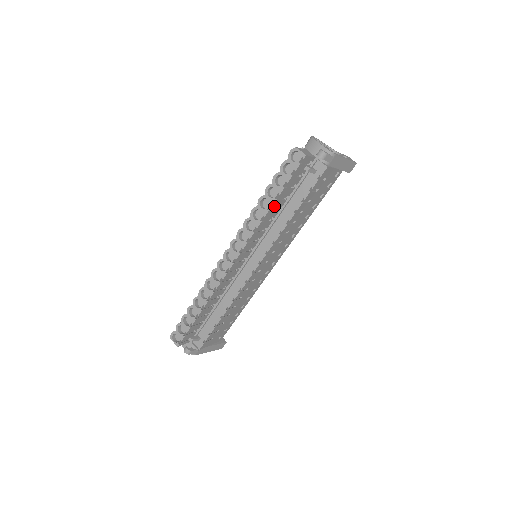
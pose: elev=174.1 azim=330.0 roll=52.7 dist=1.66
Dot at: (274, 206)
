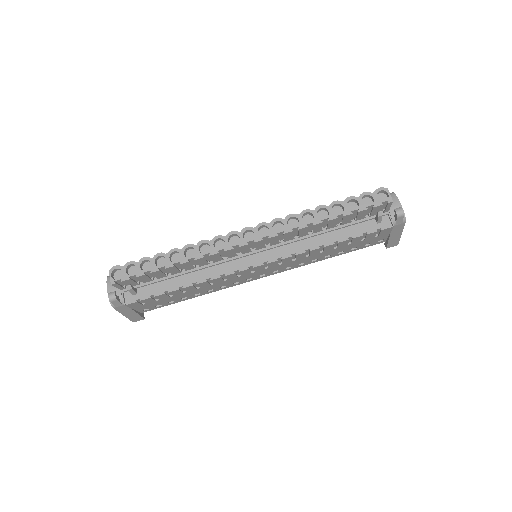
Dot at: (328, 222)
